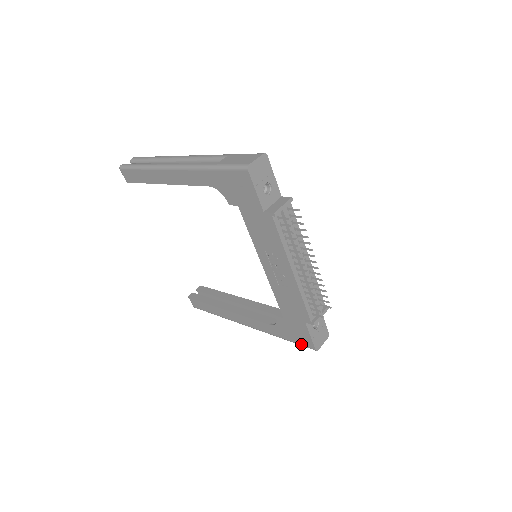
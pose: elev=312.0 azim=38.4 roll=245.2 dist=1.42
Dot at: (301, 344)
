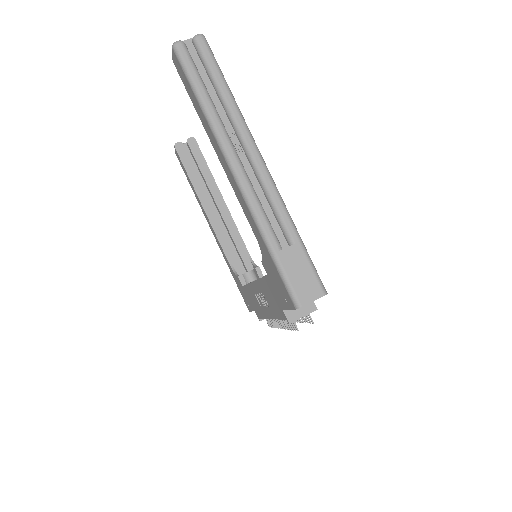
Dot at: occluded
